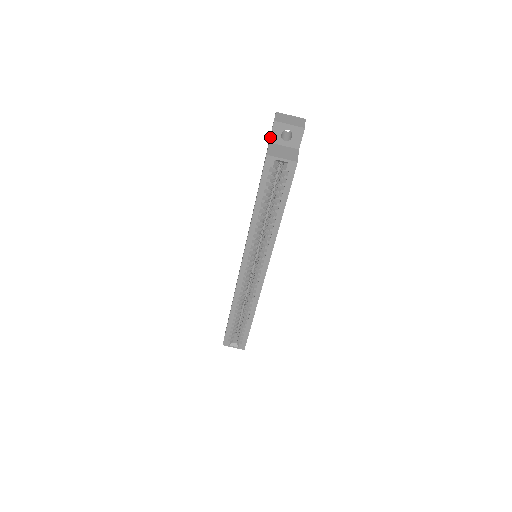
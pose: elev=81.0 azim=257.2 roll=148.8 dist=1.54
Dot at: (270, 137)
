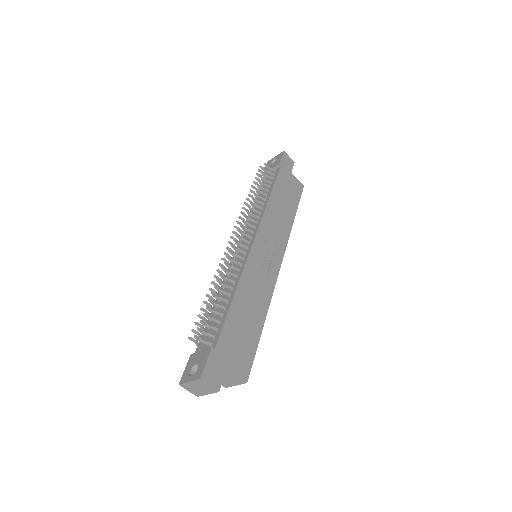
Dot at: occluded
